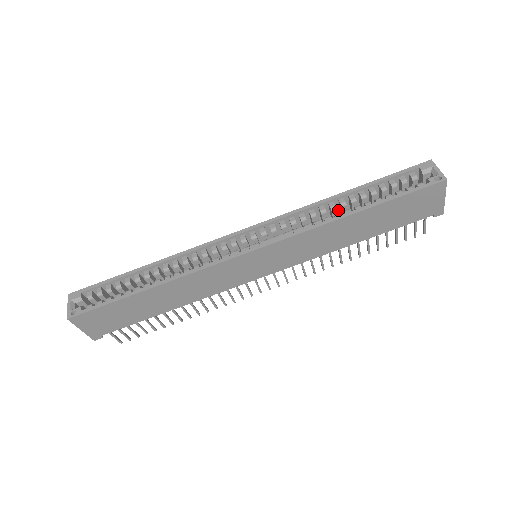
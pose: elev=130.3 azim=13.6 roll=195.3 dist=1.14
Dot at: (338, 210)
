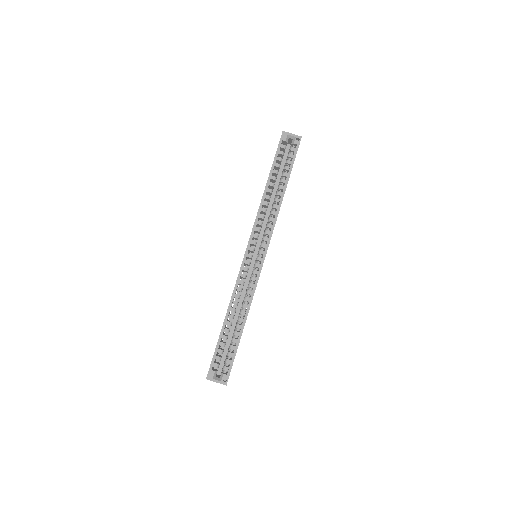
Dot at: occluded
